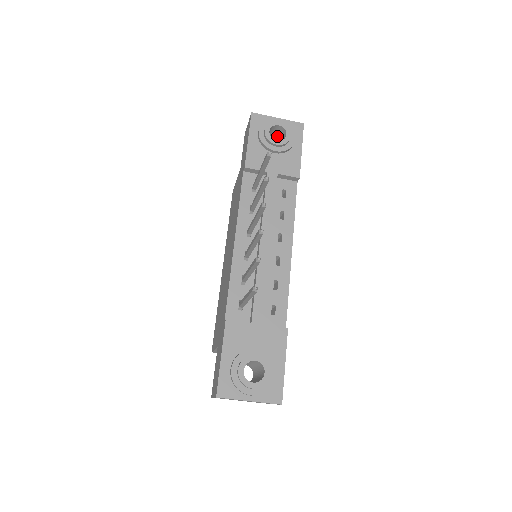
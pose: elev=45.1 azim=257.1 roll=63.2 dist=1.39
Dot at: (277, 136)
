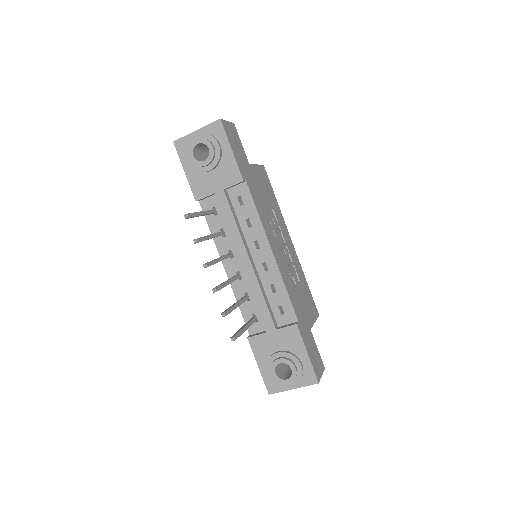
Dot at: occluded
